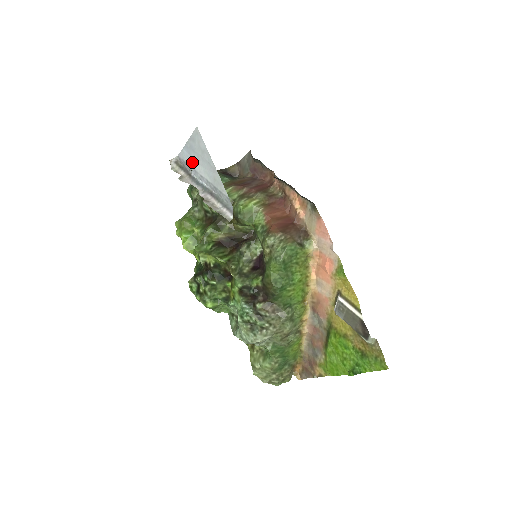
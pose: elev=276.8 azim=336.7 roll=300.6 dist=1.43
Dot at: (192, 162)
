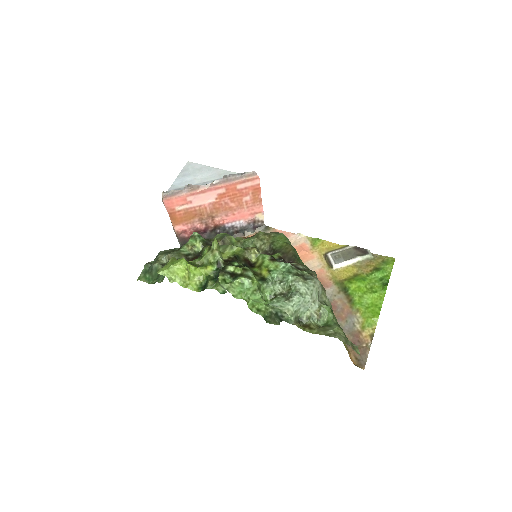
Dot at: (188, 183)
